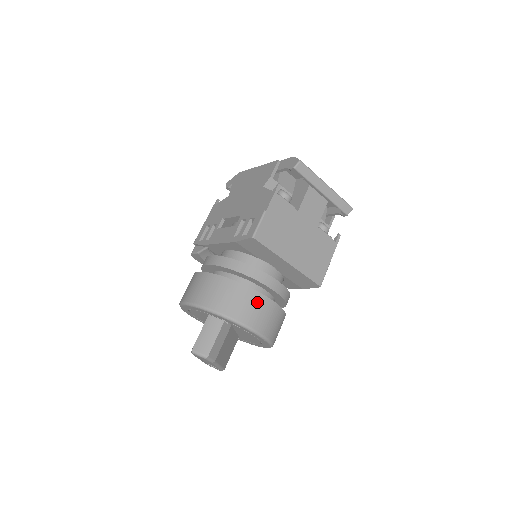
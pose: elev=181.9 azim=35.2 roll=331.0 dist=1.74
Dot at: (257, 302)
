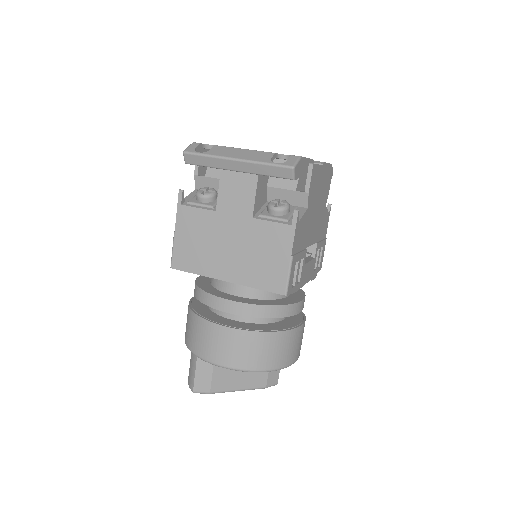
Dot at: (210, 333)
